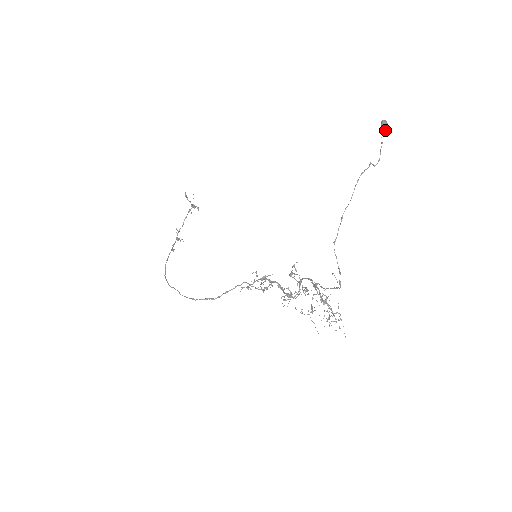
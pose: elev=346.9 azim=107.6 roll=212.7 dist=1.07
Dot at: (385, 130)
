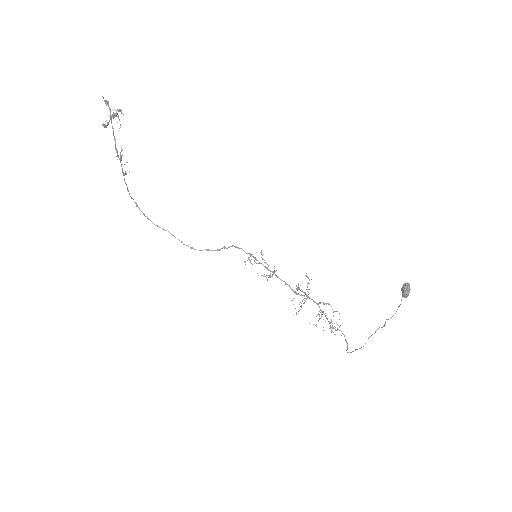
Dot at: (405, 297)
